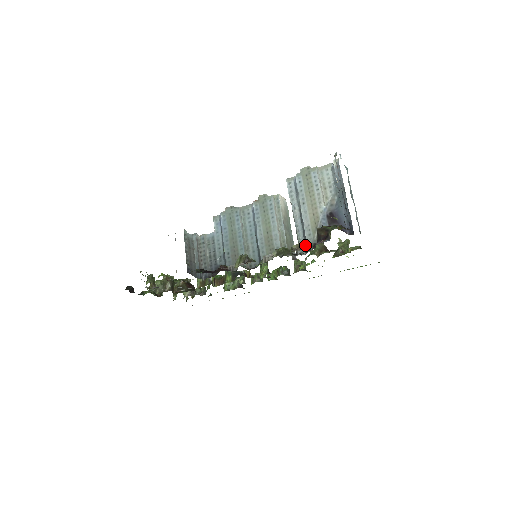
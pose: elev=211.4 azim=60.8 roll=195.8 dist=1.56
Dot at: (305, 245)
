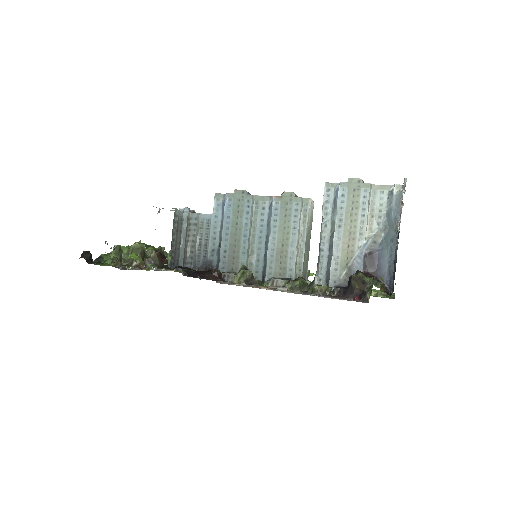
Dot at: (330, 290)
